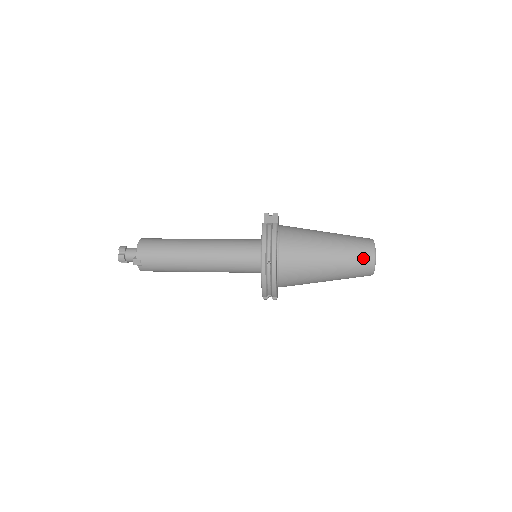
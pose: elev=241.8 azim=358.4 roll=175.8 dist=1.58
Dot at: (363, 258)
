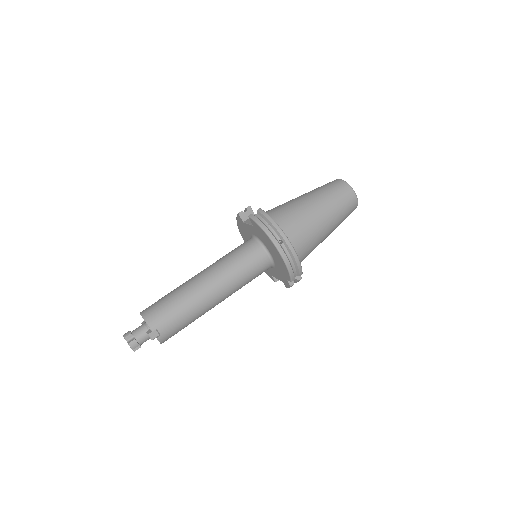
Dot at: (344, 194)
